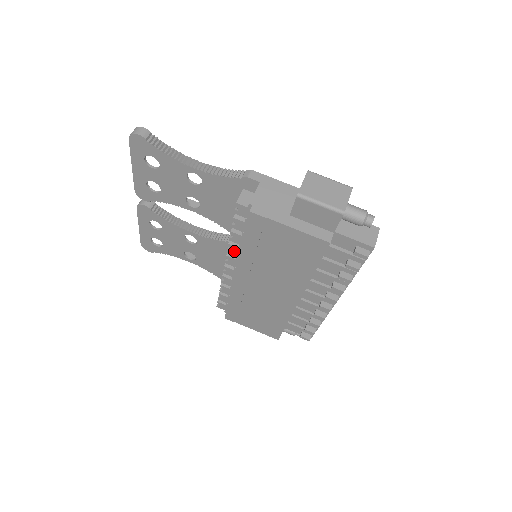
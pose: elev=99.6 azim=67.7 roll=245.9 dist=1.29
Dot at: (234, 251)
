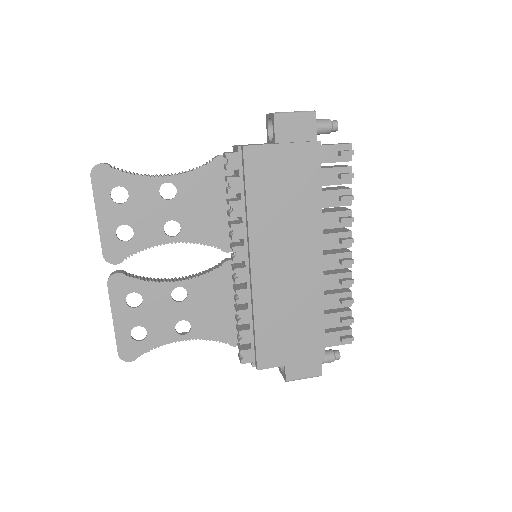
Dot at: (239, 232)
